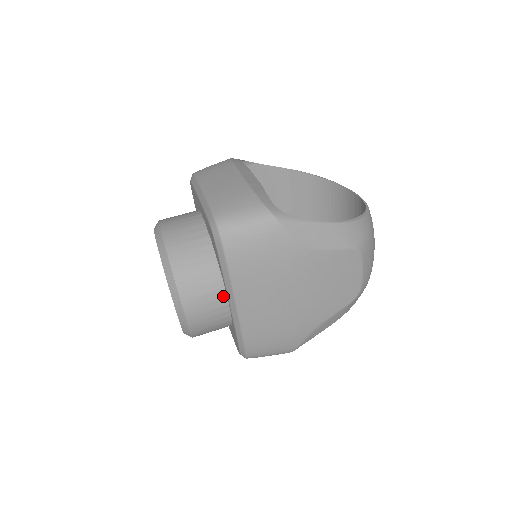
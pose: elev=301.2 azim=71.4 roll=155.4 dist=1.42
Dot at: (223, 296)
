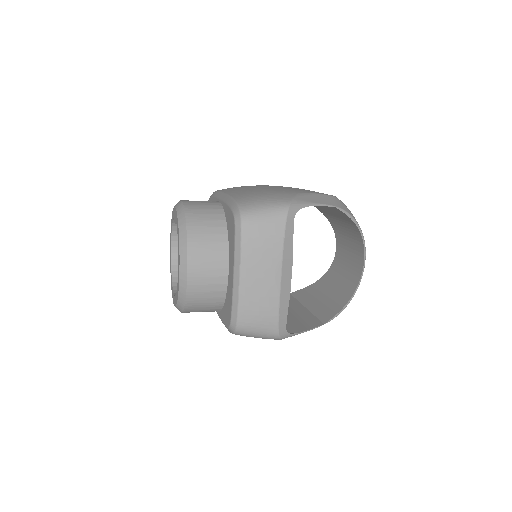
Dot at: occluded
